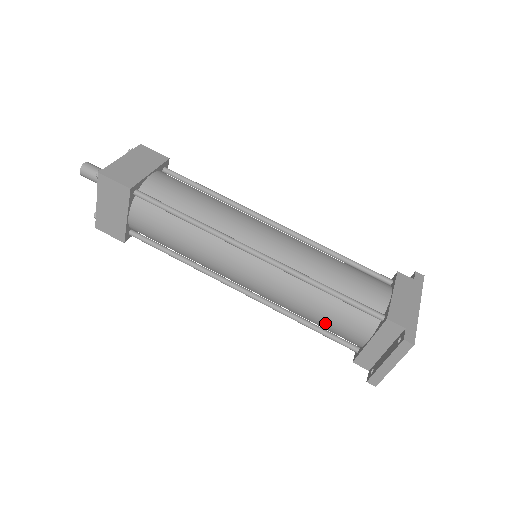
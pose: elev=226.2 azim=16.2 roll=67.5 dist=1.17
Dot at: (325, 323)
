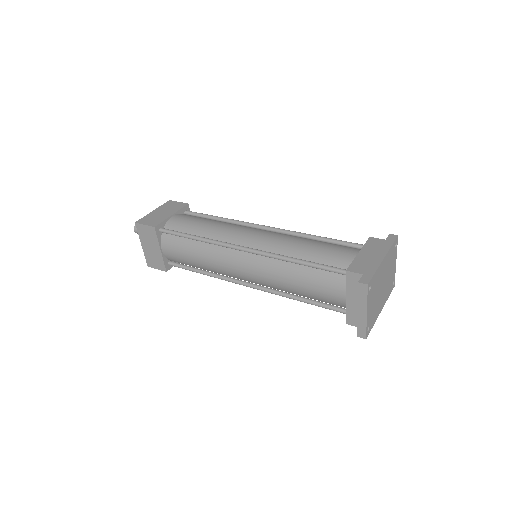
Dot at: (310, 293)
